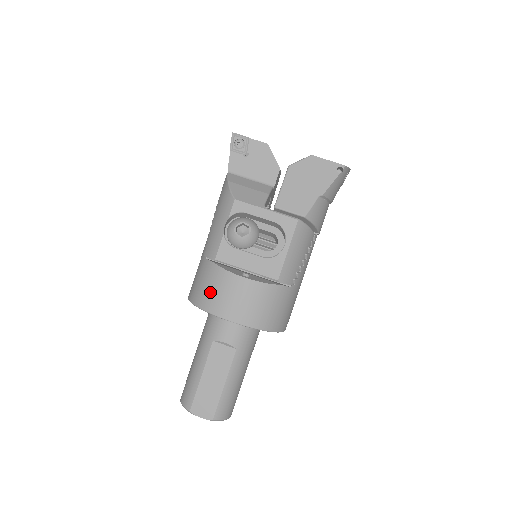
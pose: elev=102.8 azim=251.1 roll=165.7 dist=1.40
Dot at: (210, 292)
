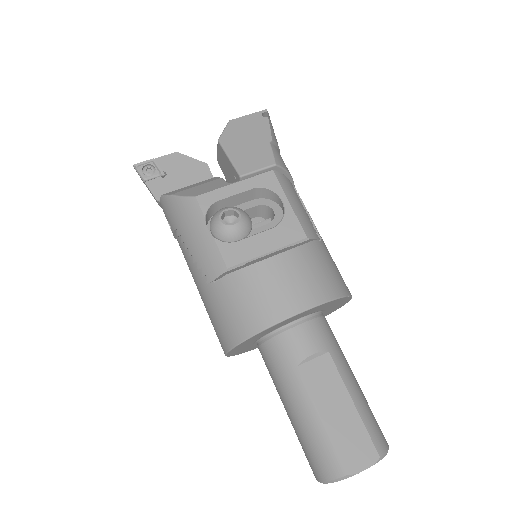
Dot at: (253, 304)
